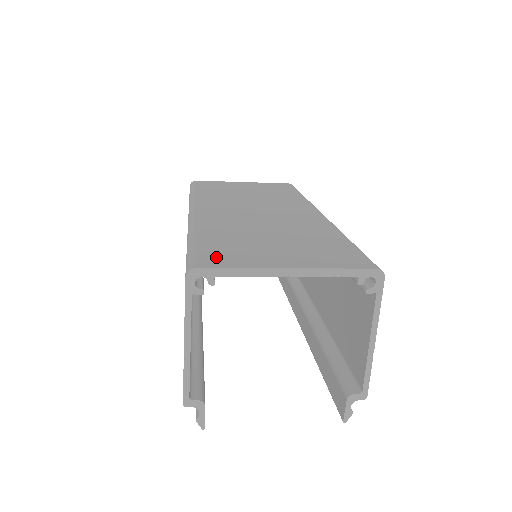
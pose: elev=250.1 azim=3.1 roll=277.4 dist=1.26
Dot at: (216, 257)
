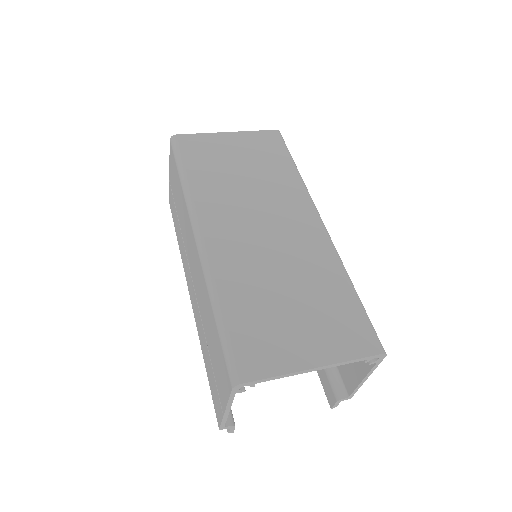
Dot at: (252, 356)
